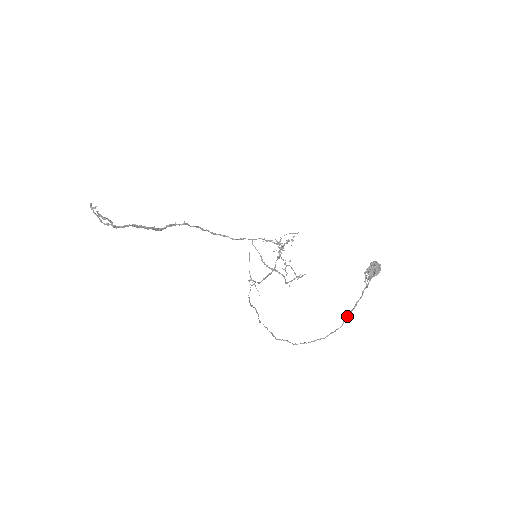
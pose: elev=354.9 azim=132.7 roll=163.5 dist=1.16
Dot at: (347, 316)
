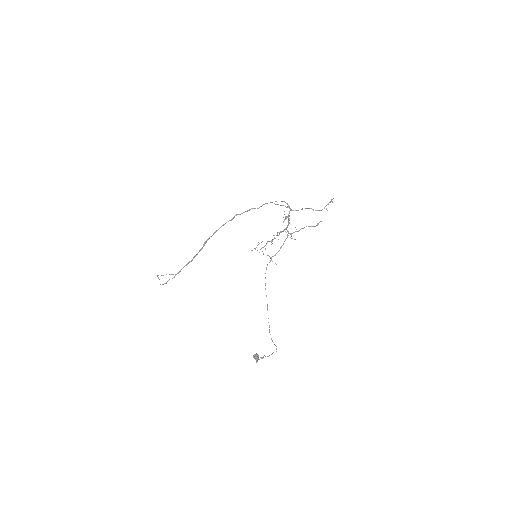
Dot at: (271, 354)
